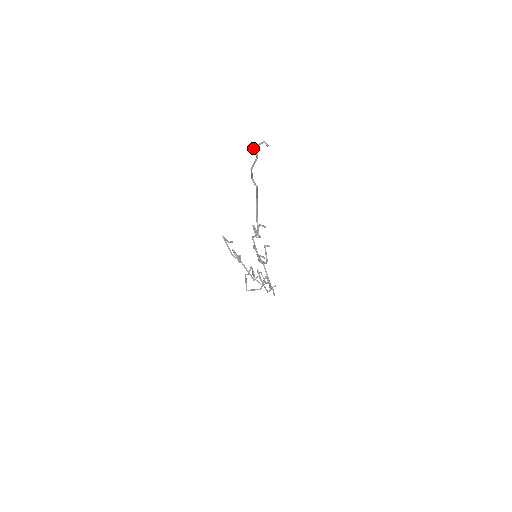
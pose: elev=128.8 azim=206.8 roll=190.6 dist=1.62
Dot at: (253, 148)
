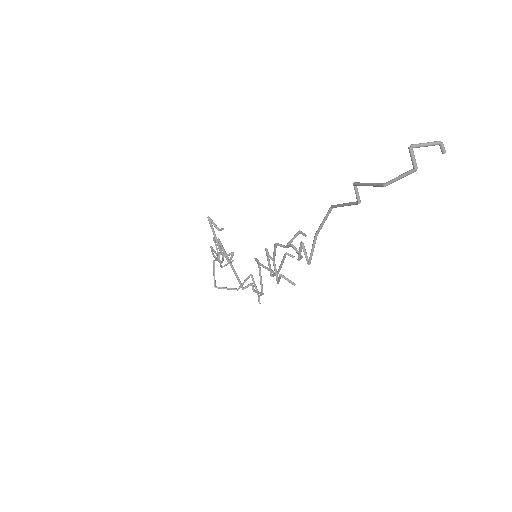
Dot at: (412, 148)
